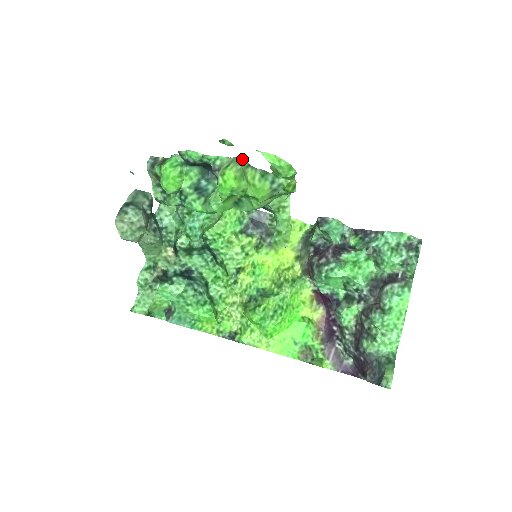
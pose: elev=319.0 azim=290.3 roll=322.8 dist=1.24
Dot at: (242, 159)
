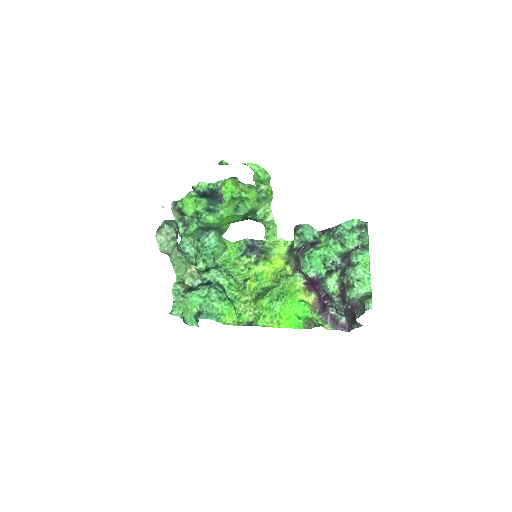
Dot at: (235, 177)
